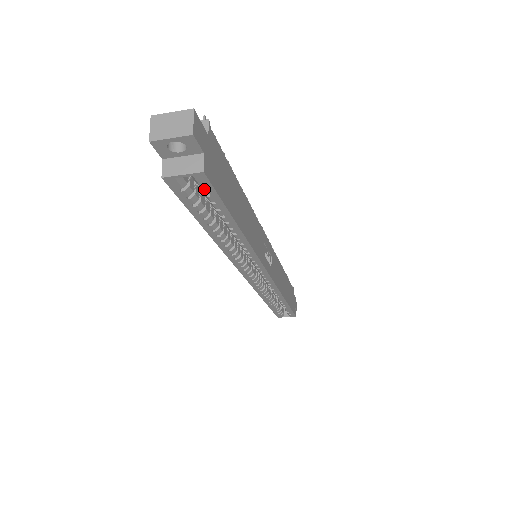
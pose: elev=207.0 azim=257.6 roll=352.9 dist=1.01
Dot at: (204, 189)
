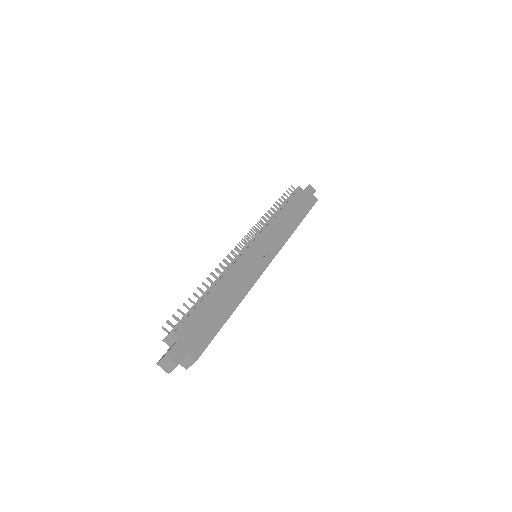
Dot at: (203, 351)
